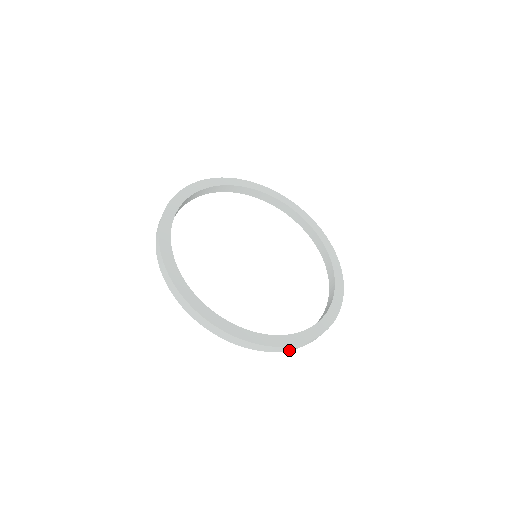
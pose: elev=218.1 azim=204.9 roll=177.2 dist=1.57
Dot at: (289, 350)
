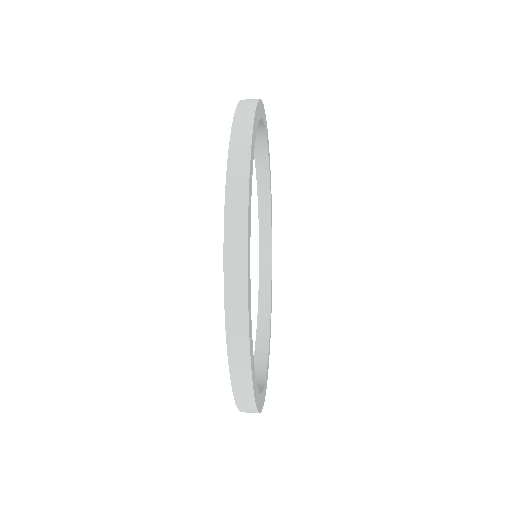
Dot at: occluded
